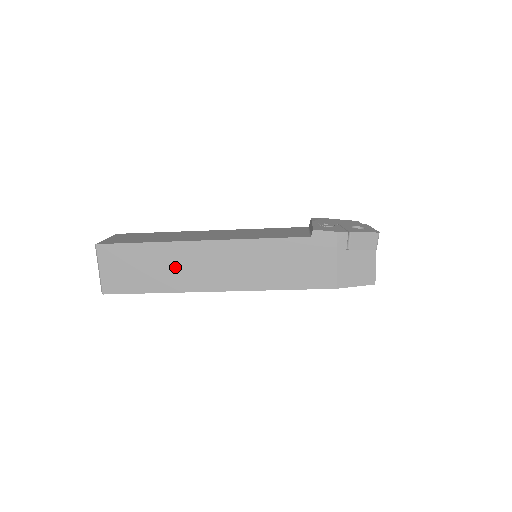
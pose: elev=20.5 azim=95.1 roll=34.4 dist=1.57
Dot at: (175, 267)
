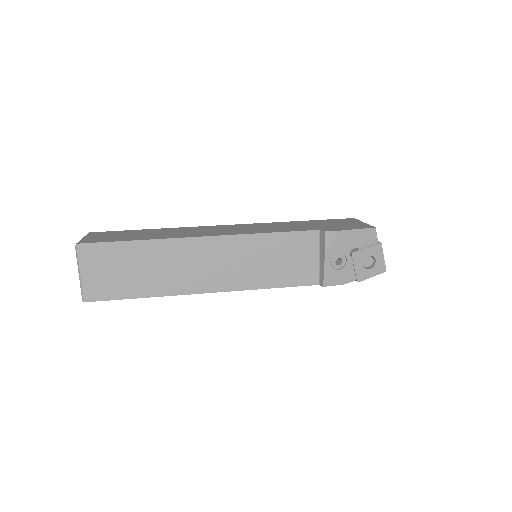
Dot at: occluded
